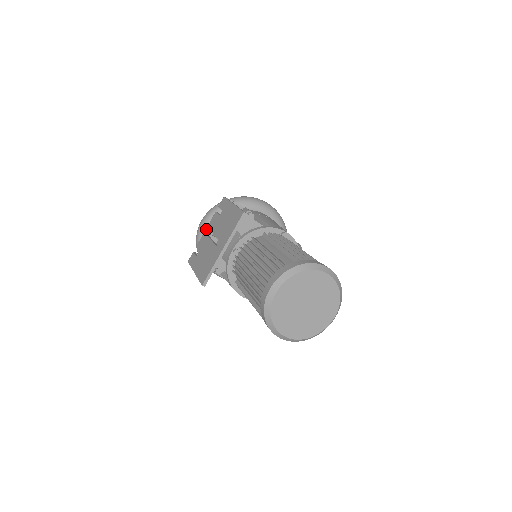
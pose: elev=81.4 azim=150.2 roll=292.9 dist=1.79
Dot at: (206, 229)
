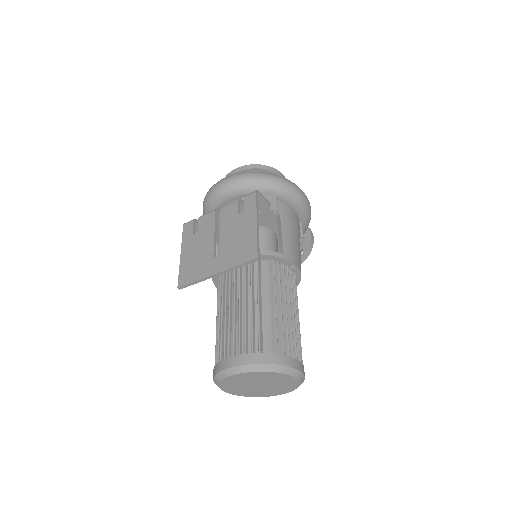
Dot at: (222, 196)
